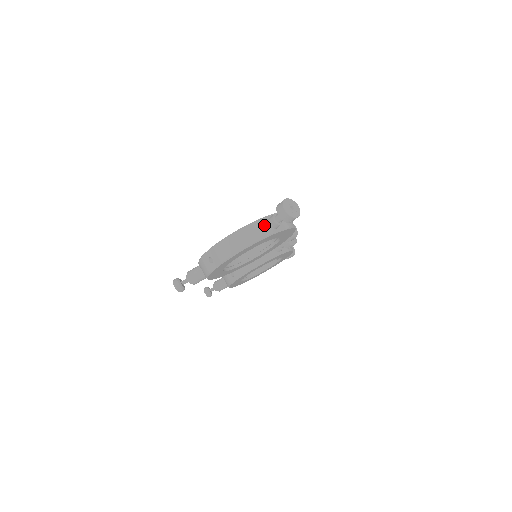
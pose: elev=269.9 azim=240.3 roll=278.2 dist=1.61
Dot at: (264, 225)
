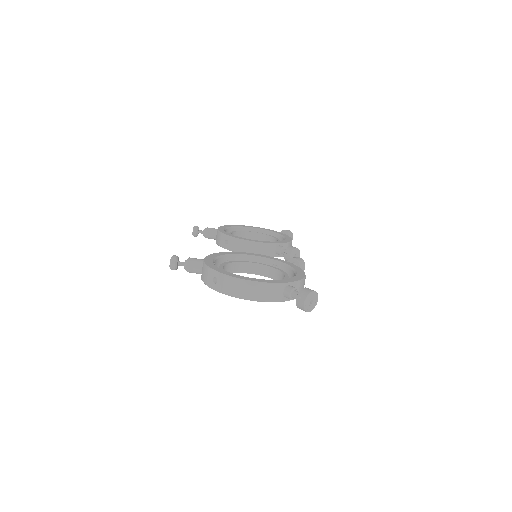
Dot at: (279, 291)
